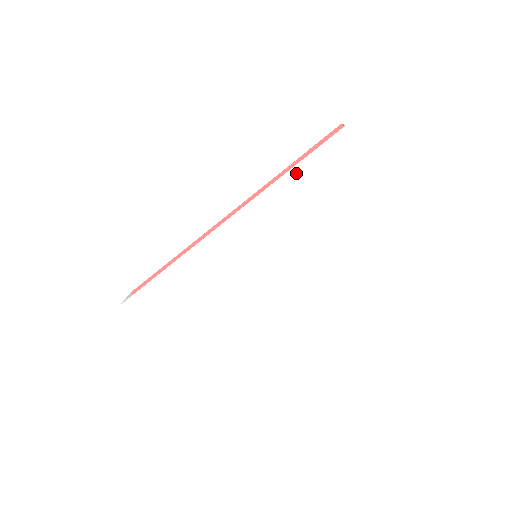
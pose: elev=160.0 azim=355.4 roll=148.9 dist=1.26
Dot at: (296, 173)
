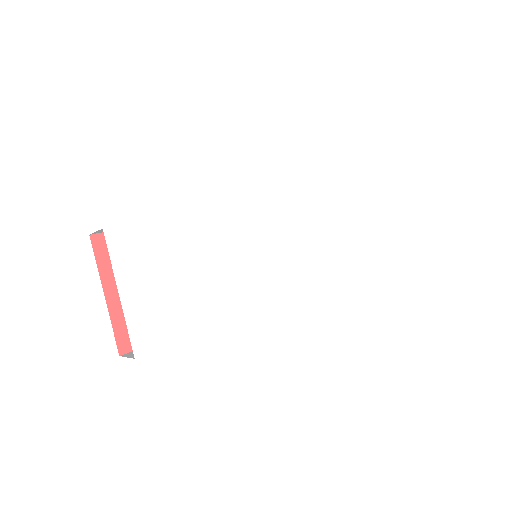
Dot at: (317, 197)
